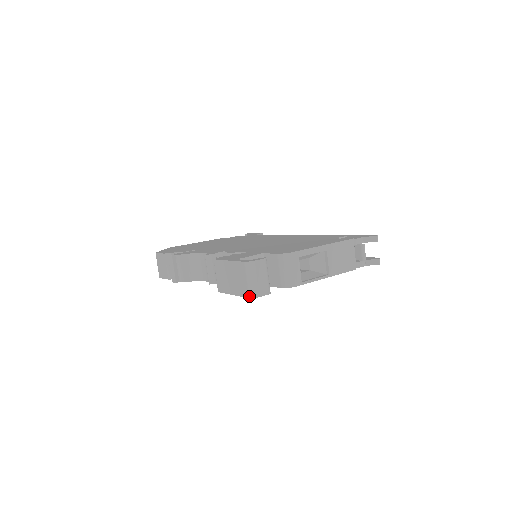
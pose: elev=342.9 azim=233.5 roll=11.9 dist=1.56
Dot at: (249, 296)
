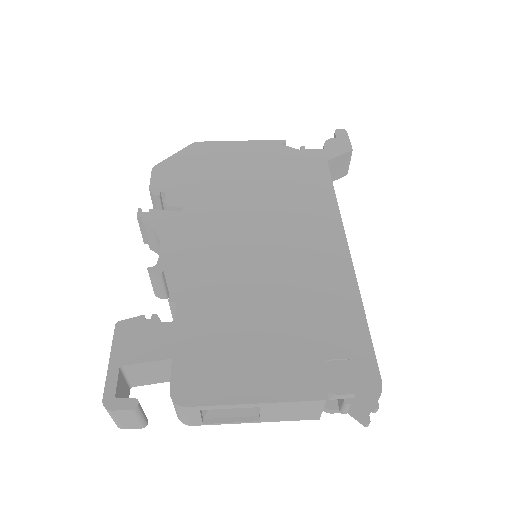
Dot at: occluded
